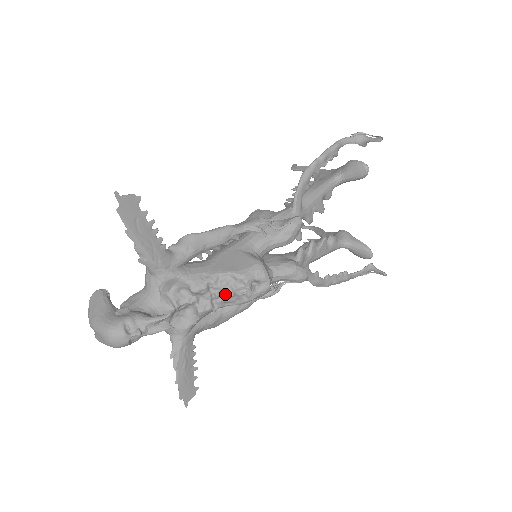
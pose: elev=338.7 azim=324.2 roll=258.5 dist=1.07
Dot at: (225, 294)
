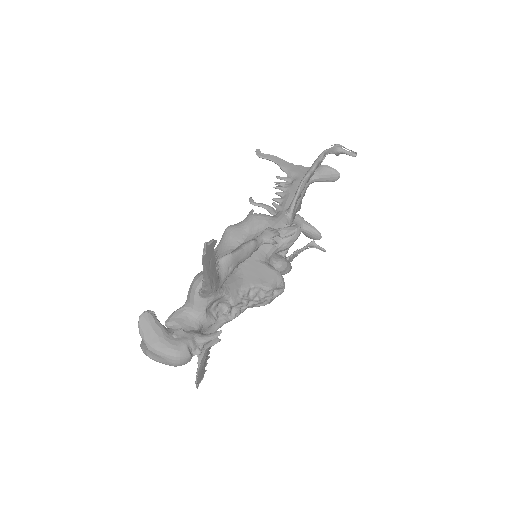
Dot at: (252, 302)
